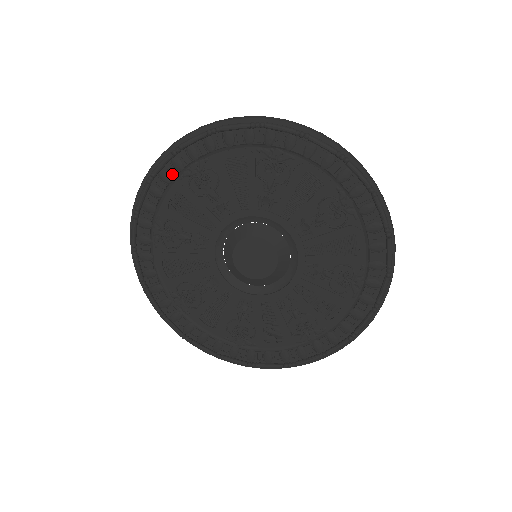
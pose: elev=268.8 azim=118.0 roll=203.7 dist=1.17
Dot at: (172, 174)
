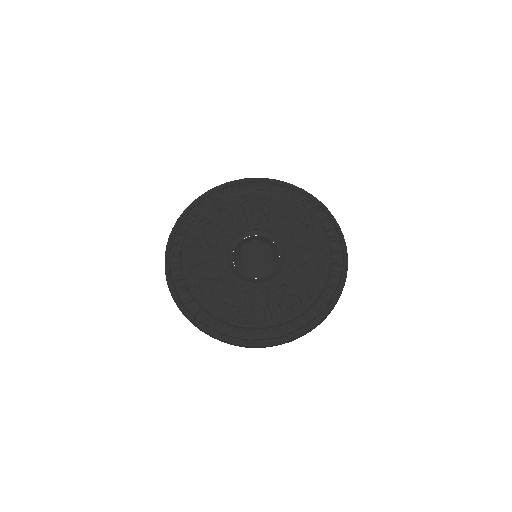
Dot at: (204, 206)
